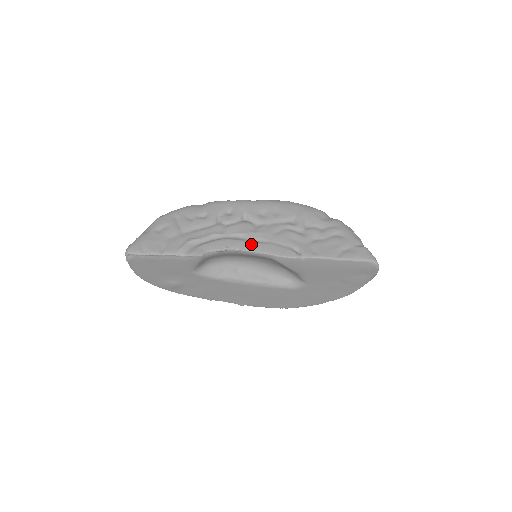
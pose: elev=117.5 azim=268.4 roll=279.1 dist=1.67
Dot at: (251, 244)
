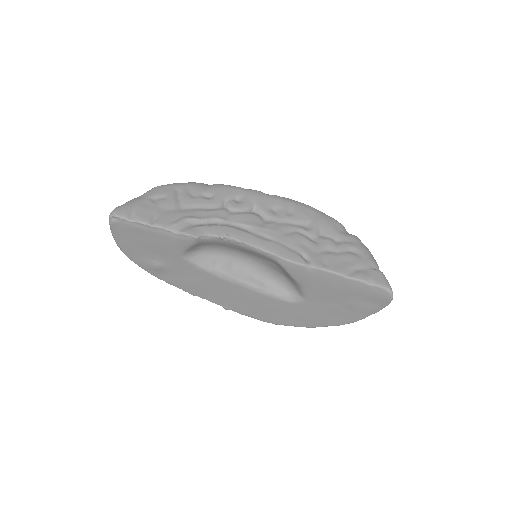
Dot at: (255, 238)
